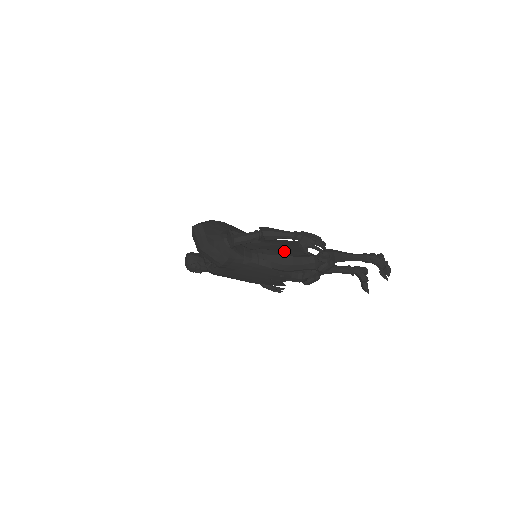
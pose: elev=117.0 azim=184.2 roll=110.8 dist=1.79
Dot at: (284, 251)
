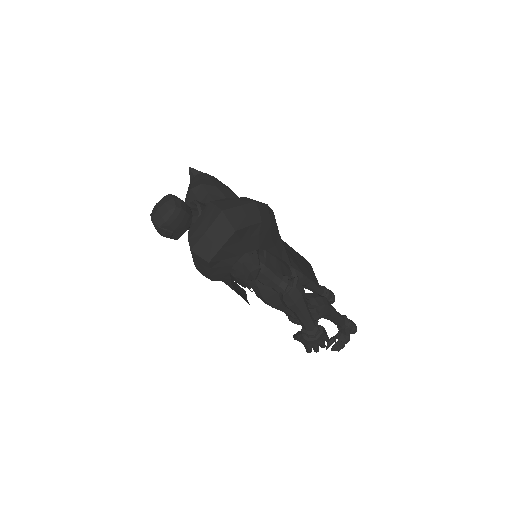
Dot at: occluded
